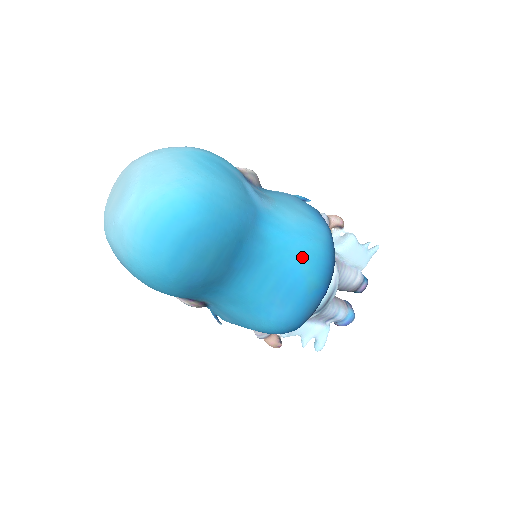
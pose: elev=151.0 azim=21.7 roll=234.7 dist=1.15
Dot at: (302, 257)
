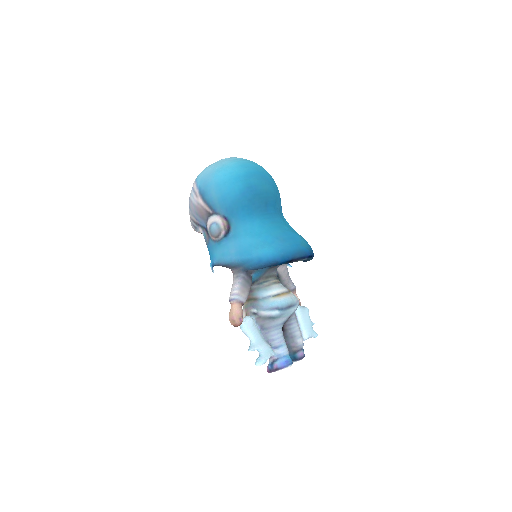
Dot at: (300, 236)
